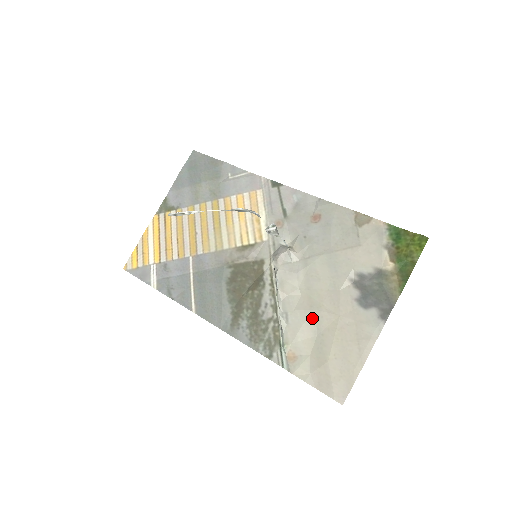
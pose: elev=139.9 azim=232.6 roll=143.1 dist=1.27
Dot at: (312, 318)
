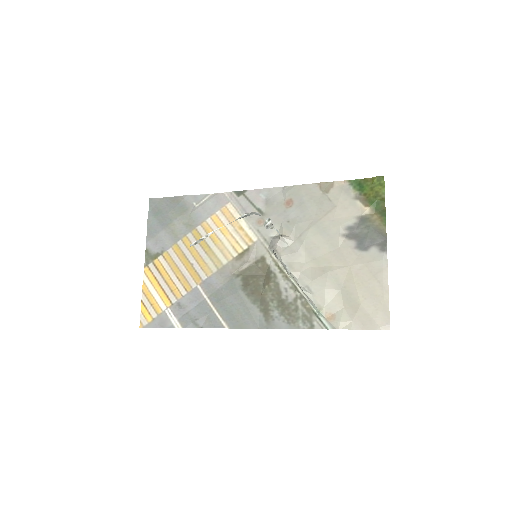
Dot at: (329, 279)
